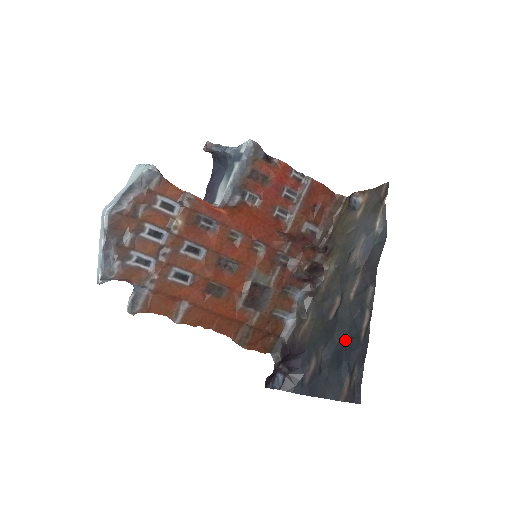
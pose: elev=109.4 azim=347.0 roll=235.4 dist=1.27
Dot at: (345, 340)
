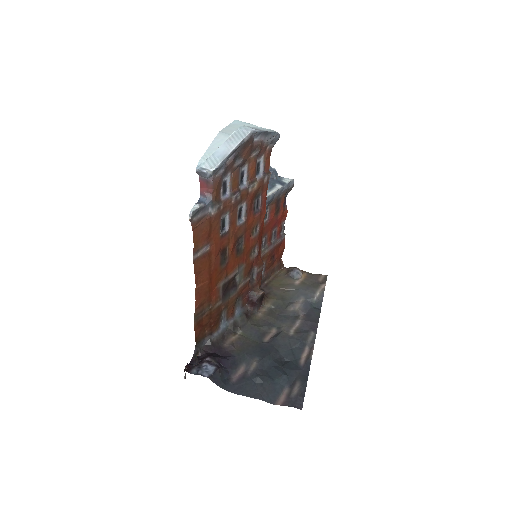
Dot at: (281, 361)
